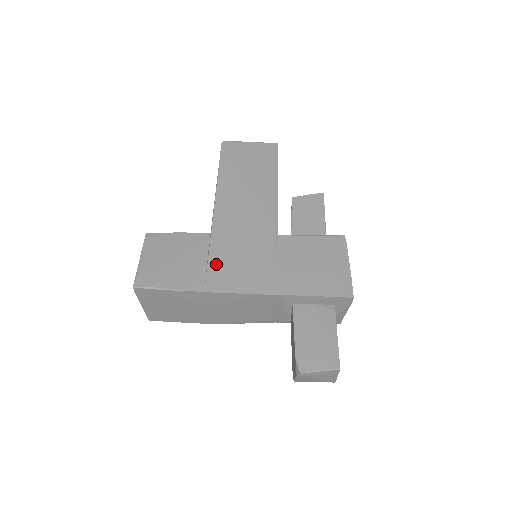
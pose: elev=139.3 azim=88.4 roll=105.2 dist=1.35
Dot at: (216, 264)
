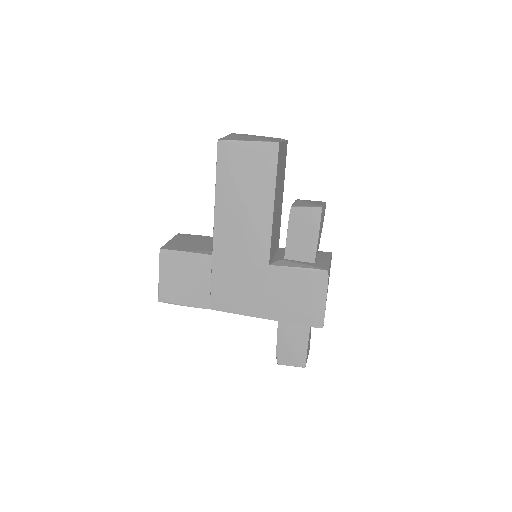
Dot at: (217, 287)
